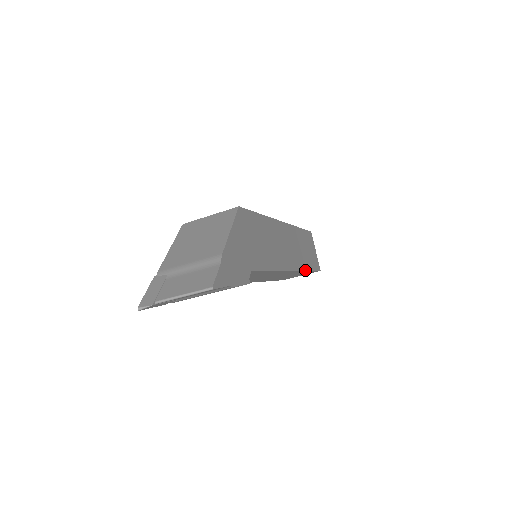
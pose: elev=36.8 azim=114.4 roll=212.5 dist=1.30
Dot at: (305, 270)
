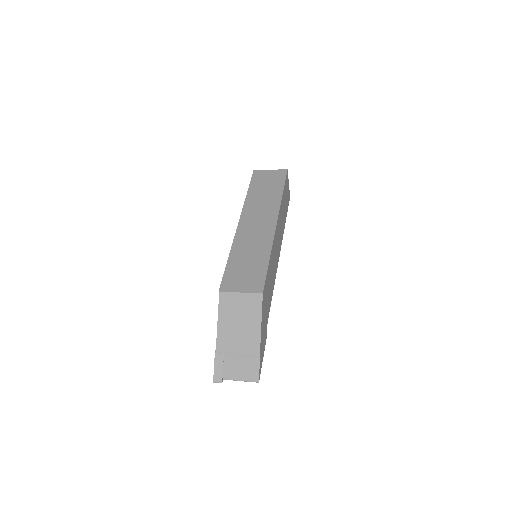
Dot at: occluded
